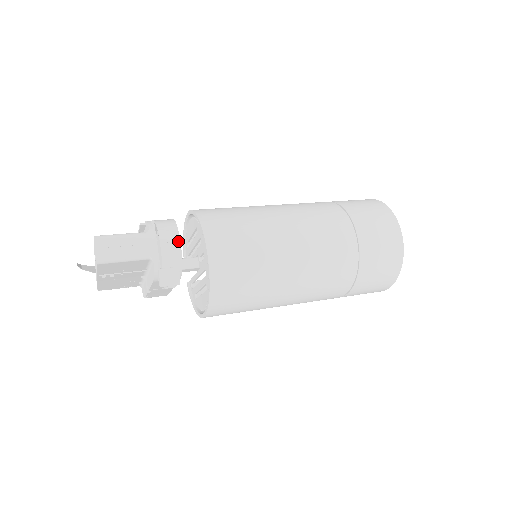
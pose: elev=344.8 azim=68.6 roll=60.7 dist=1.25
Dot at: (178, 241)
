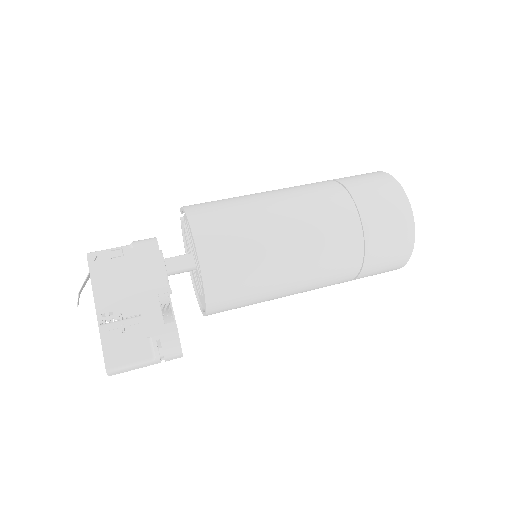
Dot at: (181, 356)
